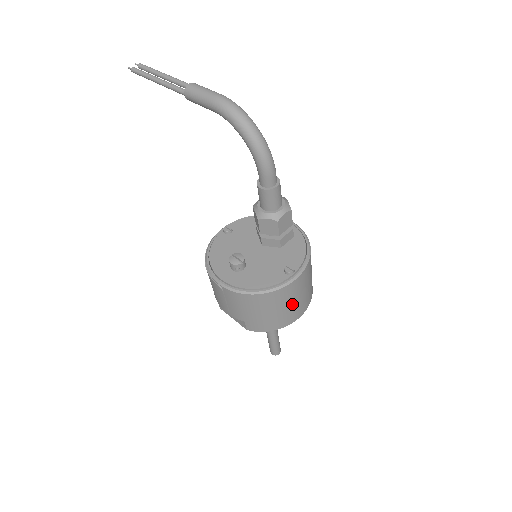
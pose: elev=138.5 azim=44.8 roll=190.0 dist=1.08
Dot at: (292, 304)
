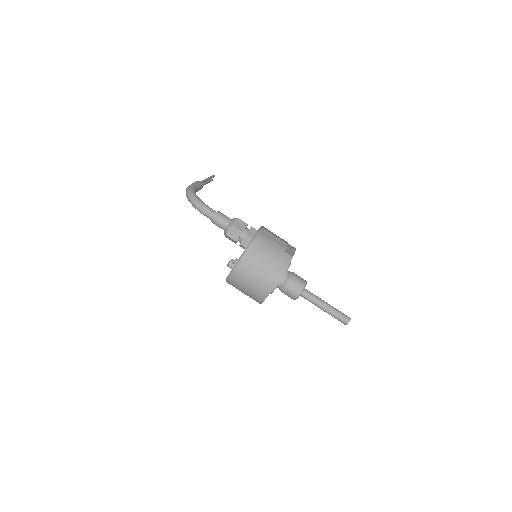
Dot at: (253, 282)
